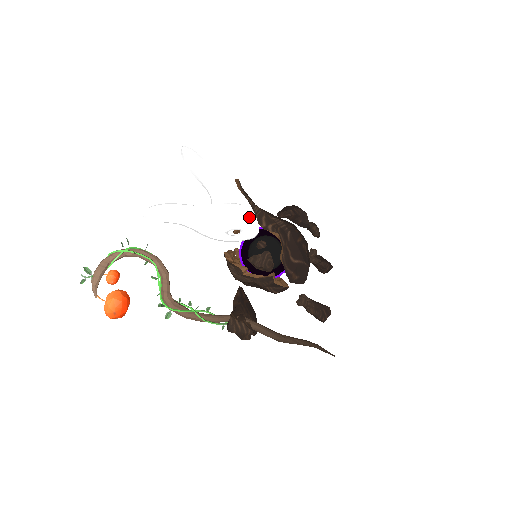
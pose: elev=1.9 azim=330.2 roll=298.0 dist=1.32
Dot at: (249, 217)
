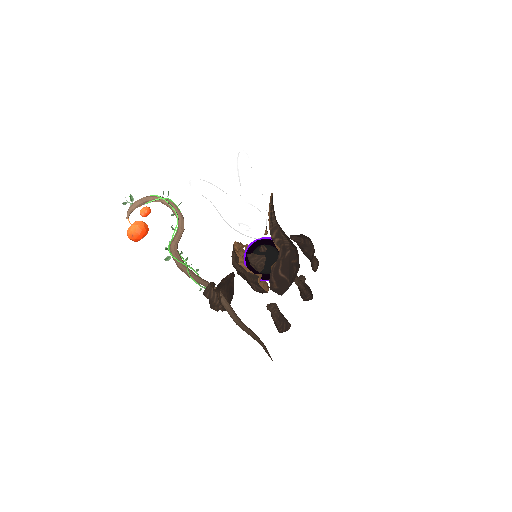
Dot at: (260, 222)
